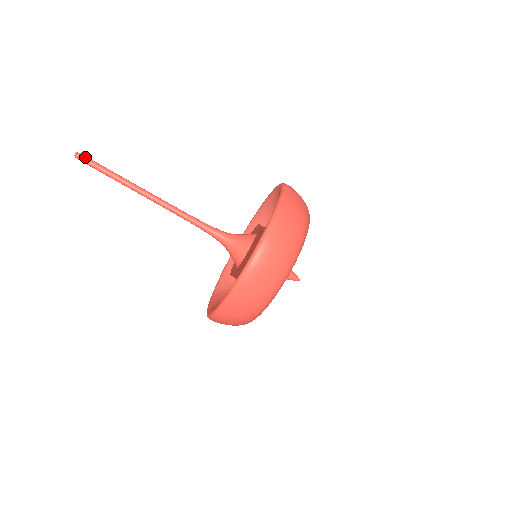
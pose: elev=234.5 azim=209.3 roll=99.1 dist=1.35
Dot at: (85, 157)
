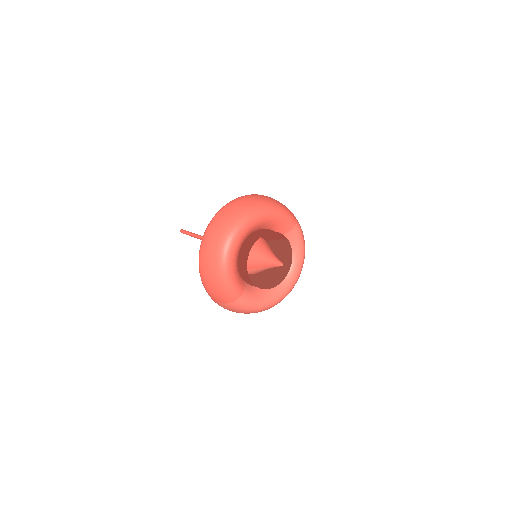
Dot at: (185, 230)
